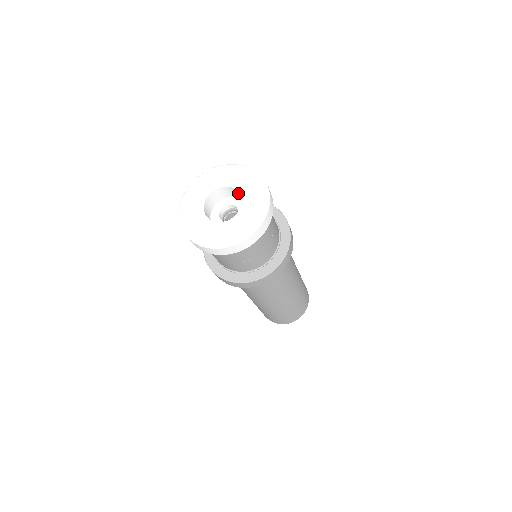
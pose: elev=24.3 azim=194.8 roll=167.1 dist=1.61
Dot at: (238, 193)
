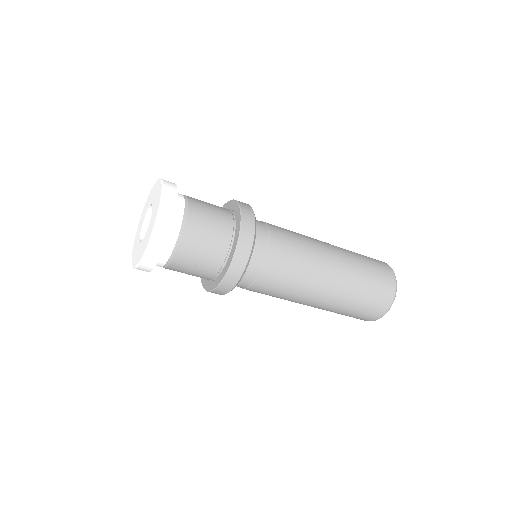
Dot at: occluded
